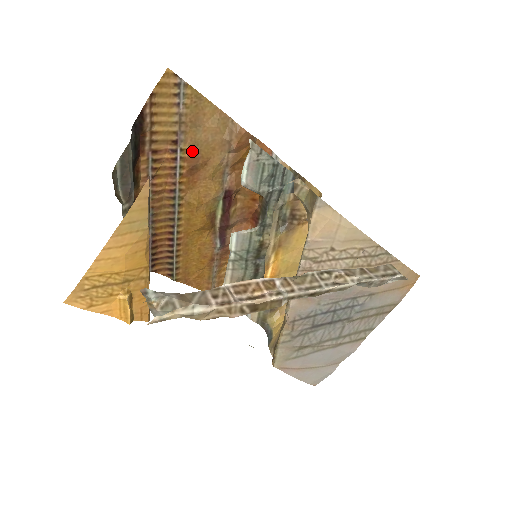
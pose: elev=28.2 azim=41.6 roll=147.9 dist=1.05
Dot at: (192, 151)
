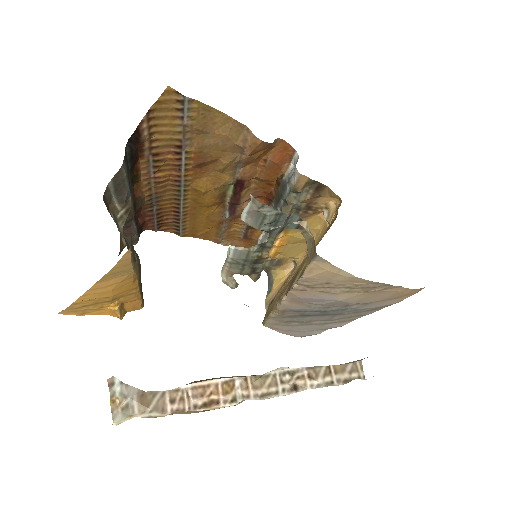
Dot at: (199, 152)
